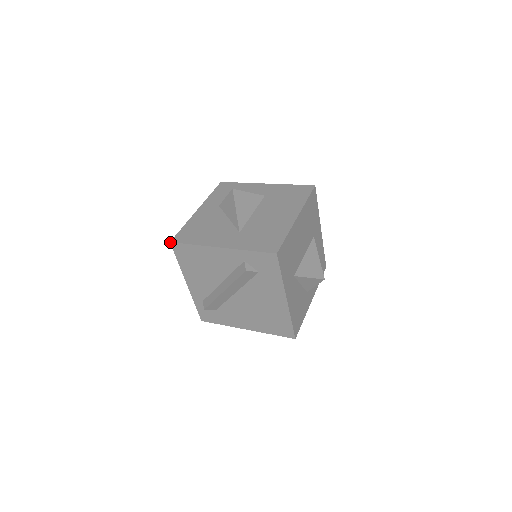
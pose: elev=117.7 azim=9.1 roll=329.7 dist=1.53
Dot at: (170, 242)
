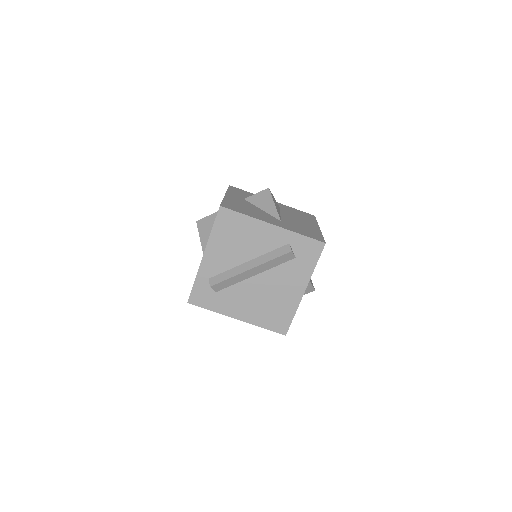
Dot at: (220, 206)
